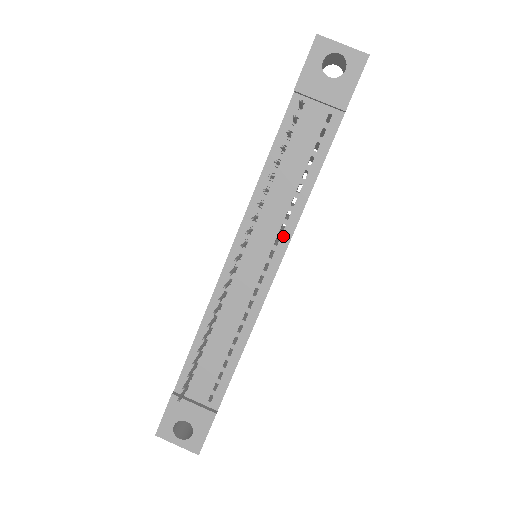
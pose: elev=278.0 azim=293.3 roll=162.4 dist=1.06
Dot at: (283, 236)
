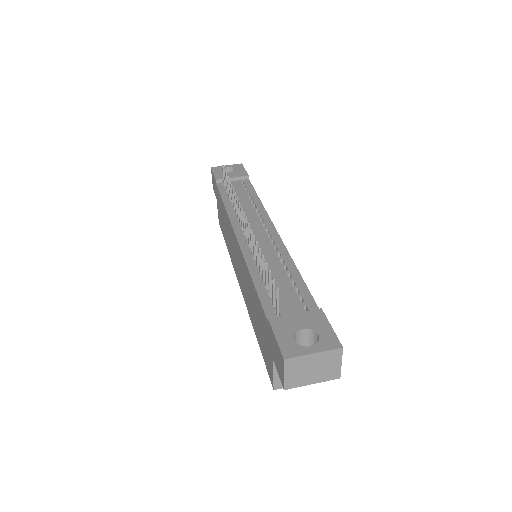
Dot at: (263, 218)
